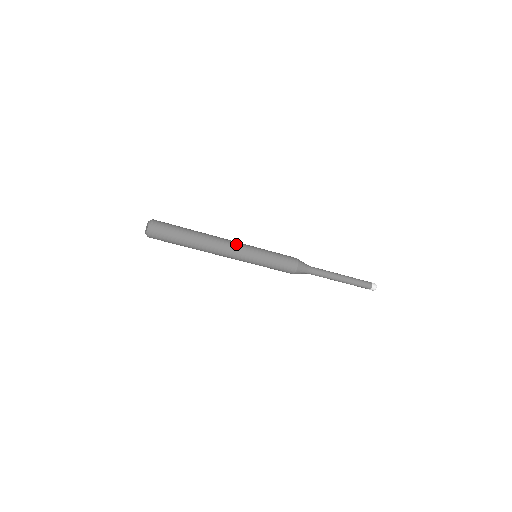
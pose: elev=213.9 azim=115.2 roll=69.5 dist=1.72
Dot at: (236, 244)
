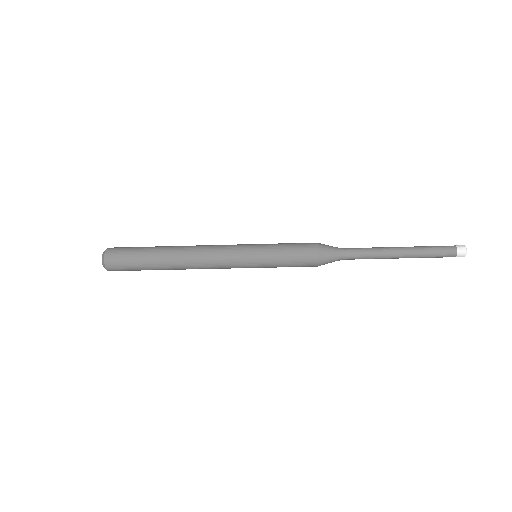
Dot at: (219, 253)
